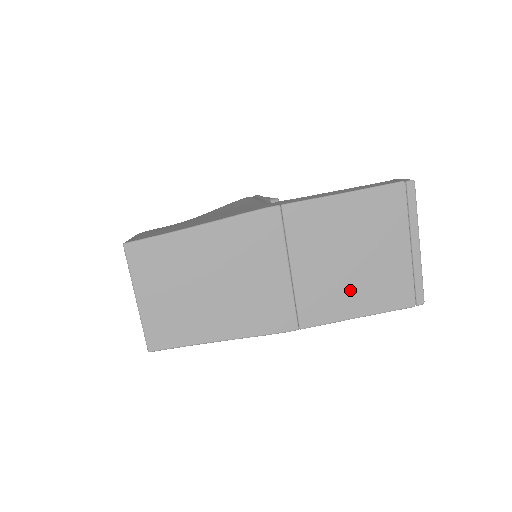
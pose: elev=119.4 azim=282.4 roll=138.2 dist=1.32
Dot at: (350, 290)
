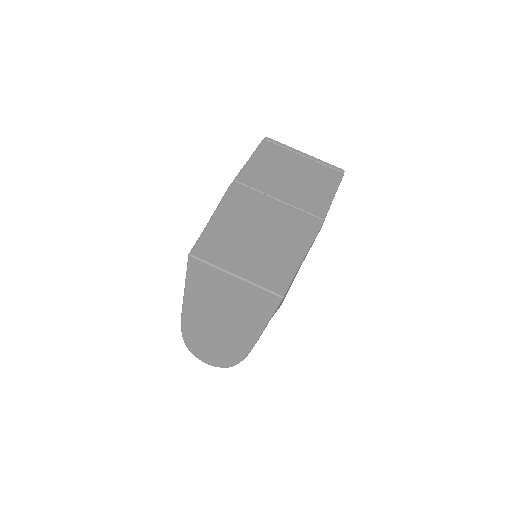
Dot at: (313, 188)
